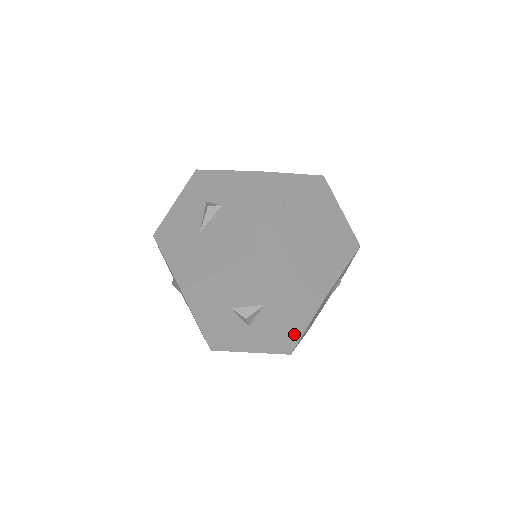
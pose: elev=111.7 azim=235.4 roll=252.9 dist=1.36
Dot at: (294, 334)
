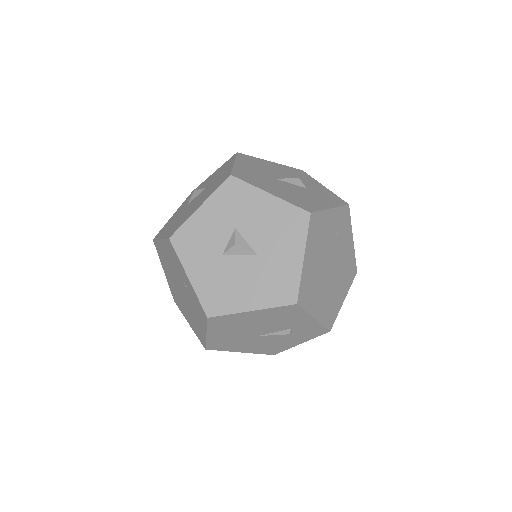
Dot at: (237, 304)
